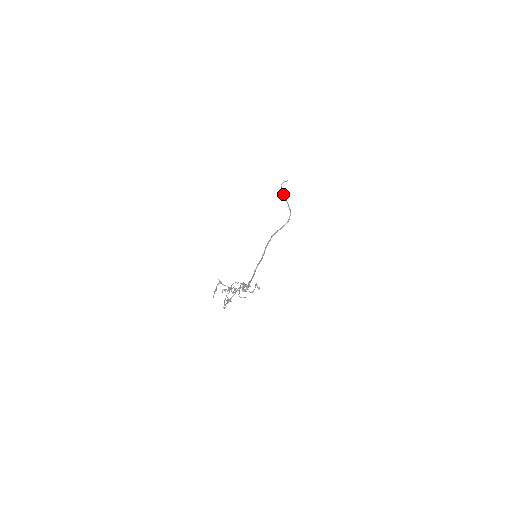
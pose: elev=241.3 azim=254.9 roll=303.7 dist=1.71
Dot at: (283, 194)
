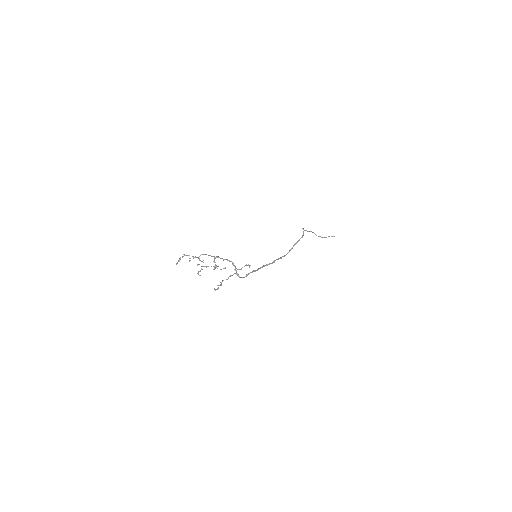
Dot at: (302, 228)
